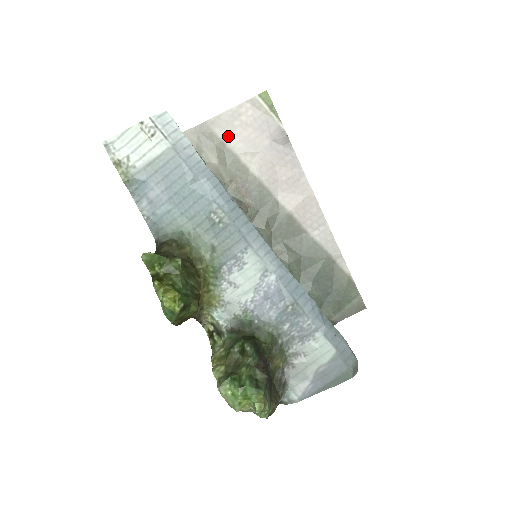
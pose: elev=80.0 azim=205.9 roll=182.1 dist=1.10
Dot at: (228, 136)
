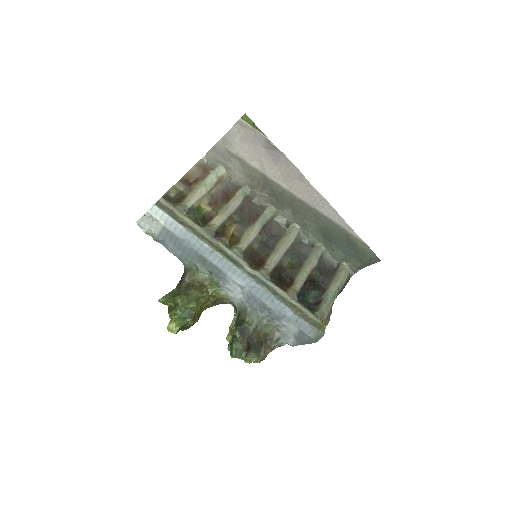
Dot at: (235, 150)
